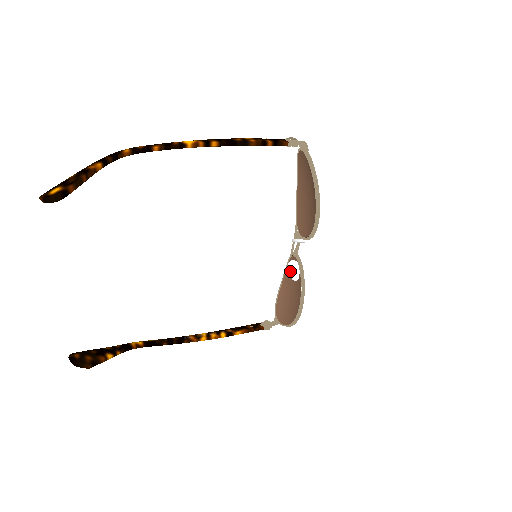
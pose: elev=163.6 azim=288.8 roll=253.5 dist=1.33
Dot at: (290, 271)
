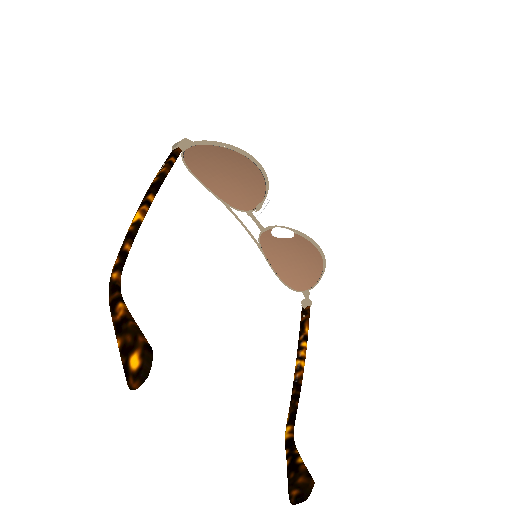
Dot at: (282, 236)
